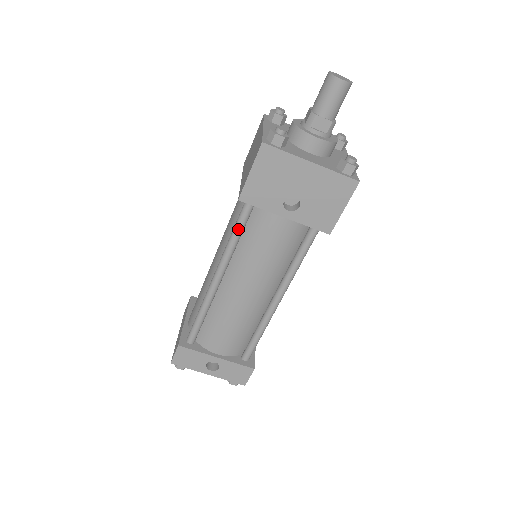
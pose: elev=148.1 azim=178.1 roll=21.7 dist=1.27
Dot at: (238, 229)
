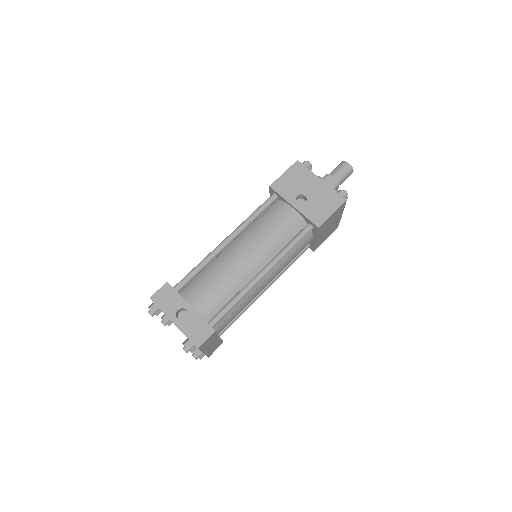
Dot at: (259, 209)
